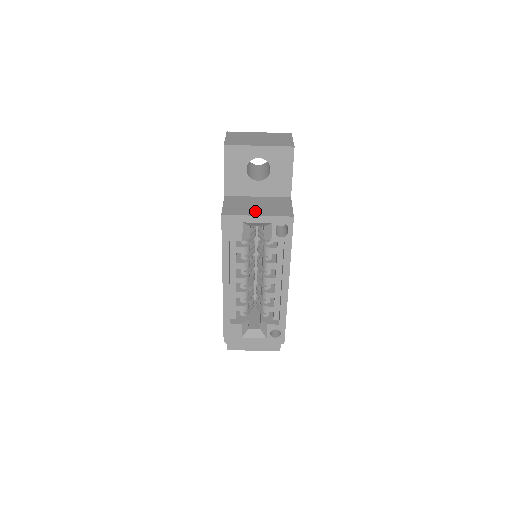
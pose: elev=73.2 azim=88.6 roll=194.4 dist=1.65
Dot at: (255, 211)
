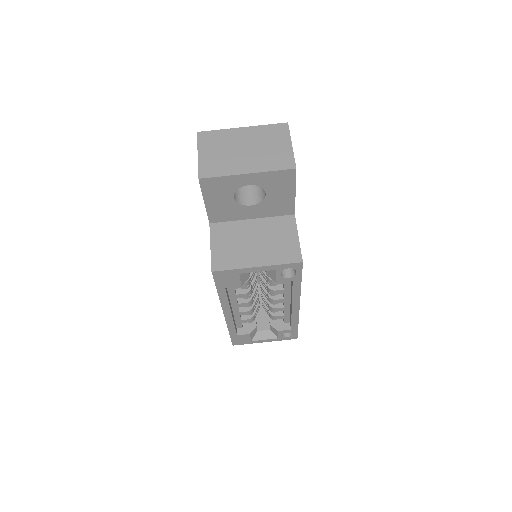
Dot at: (253, 256)
